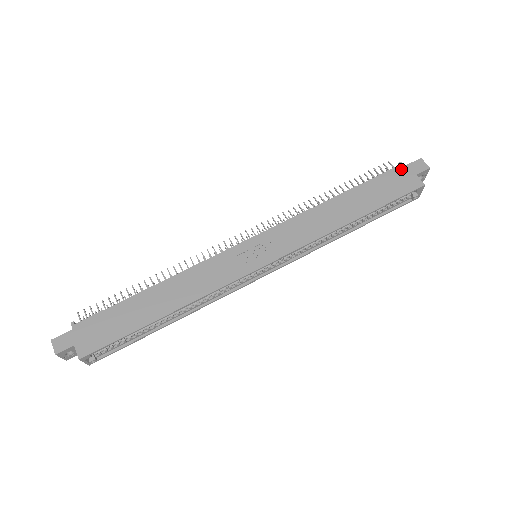
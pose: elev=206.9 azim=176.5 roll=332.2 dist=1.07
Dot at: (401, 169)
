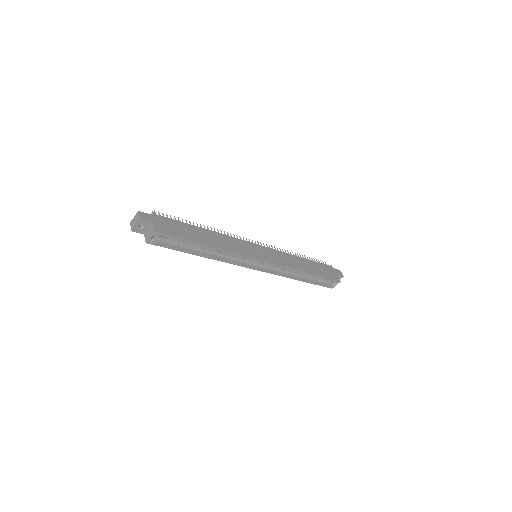
Dot at: (331, 268)
